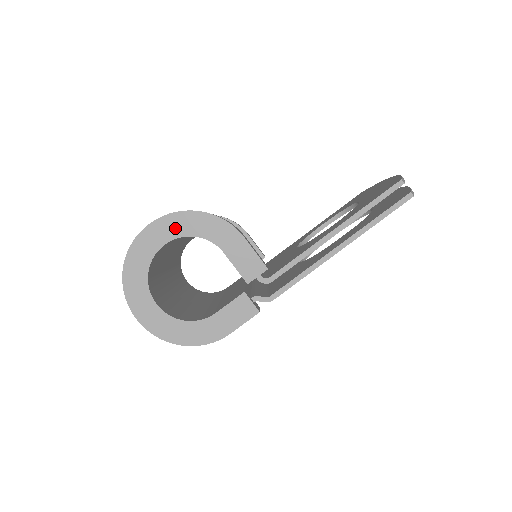
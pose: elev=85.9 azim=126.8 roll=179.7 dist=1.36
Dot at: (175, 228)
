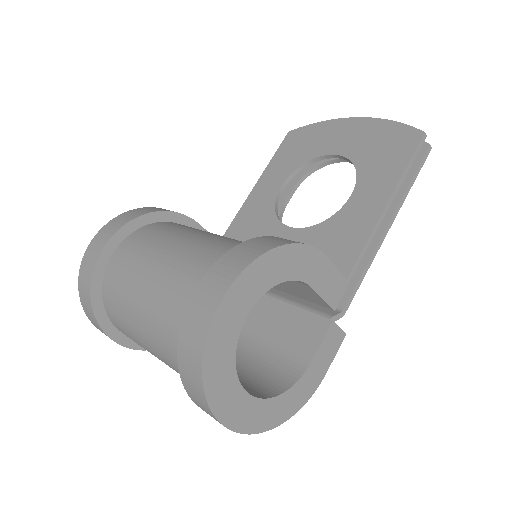
Dot at: (257, 283)
